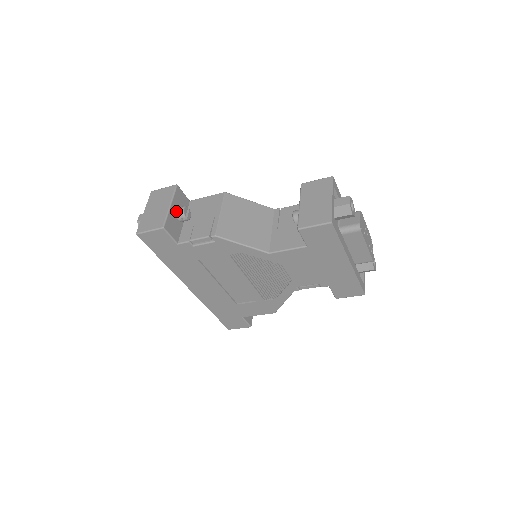
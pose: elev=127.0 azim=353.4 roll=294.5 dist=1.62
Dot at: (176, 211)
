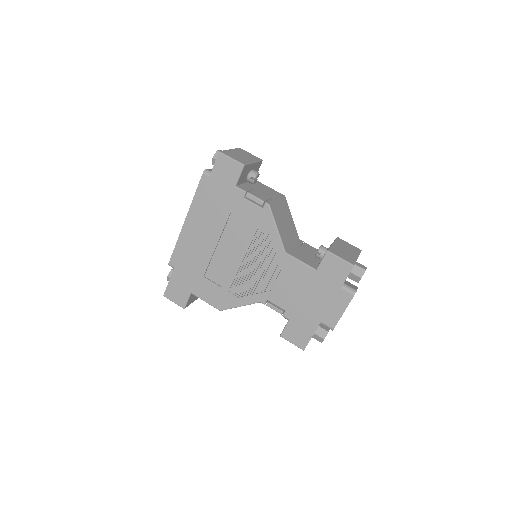
Dot at: (252, 170)
